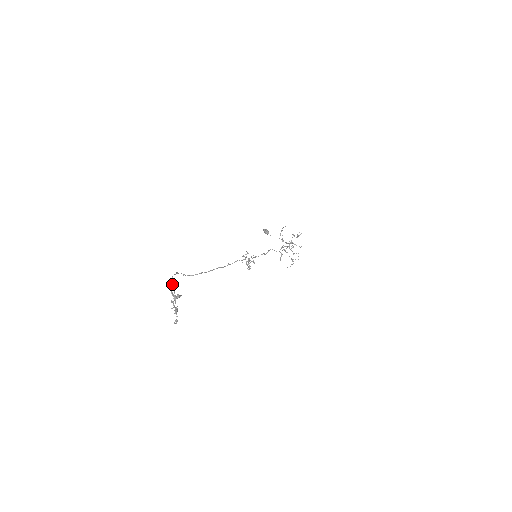
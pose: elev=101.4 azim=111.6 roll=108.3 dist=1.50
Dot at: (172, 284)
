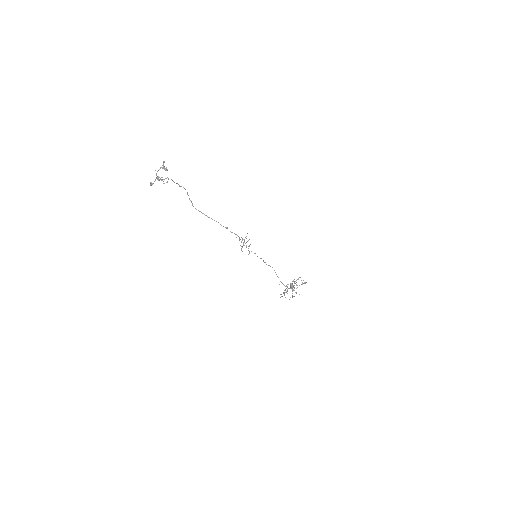
Dot at: occluded
